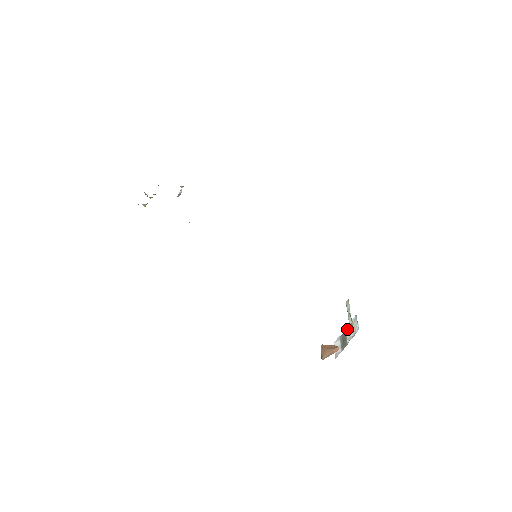
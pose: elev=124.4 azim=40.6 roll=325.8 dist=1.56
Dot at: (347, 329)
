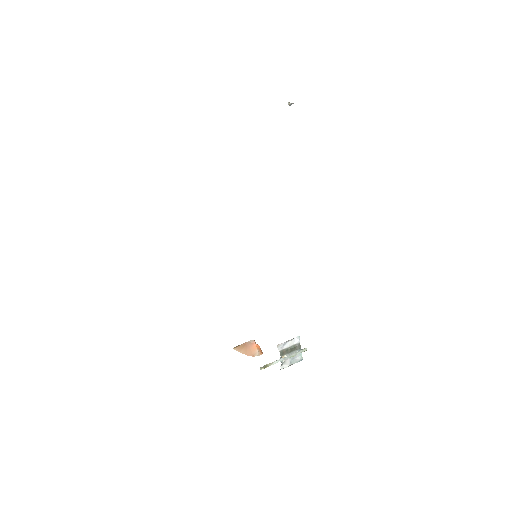
Dot at: (297, 351)
